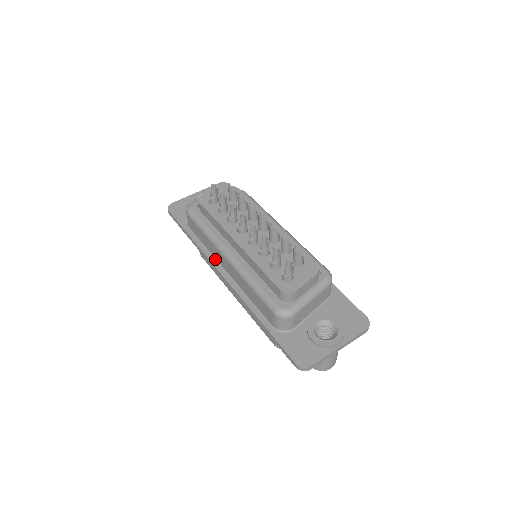
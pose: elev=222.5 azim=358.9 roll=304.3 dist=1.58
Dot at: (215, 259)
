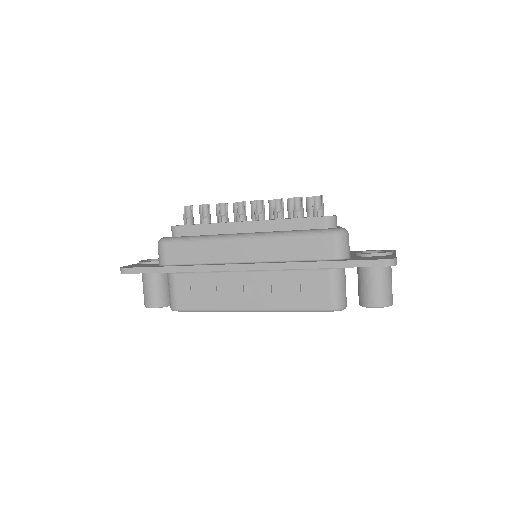
Dot at: (221, 263)
